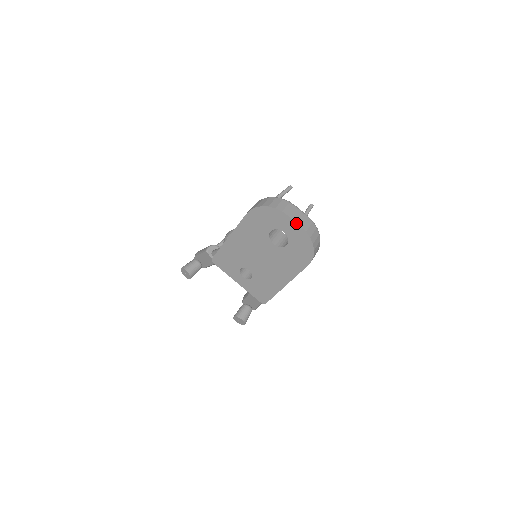
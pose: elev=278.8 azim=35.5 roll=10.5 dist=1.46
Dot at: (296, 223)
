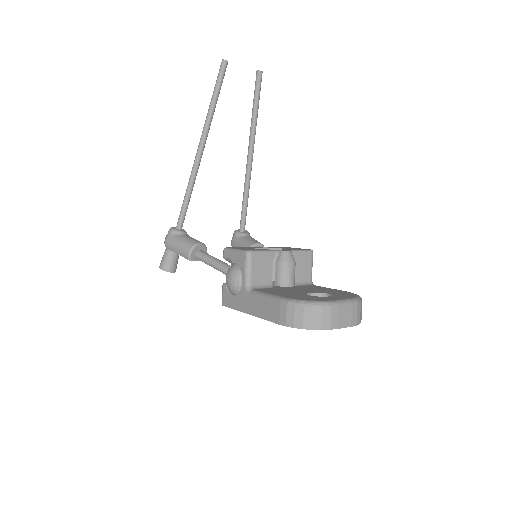
Dot at: (346, 327)
